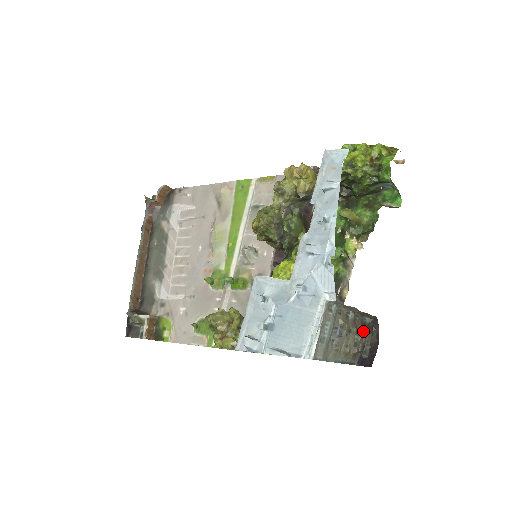
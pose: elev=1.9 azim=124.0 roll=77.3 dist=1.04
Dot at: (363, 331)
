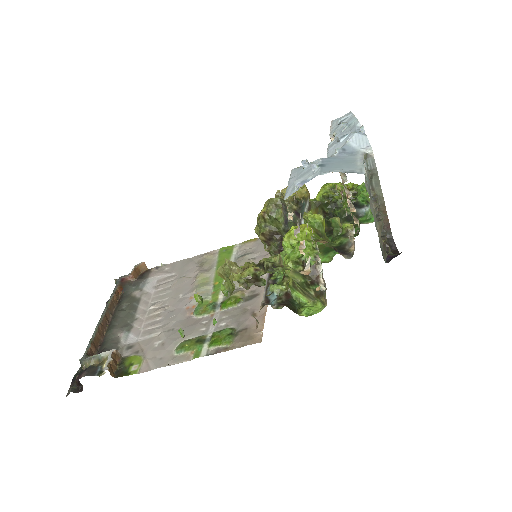
Dot at: occluded
